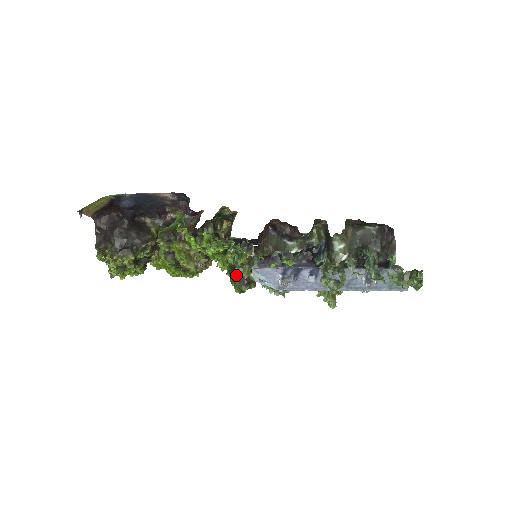
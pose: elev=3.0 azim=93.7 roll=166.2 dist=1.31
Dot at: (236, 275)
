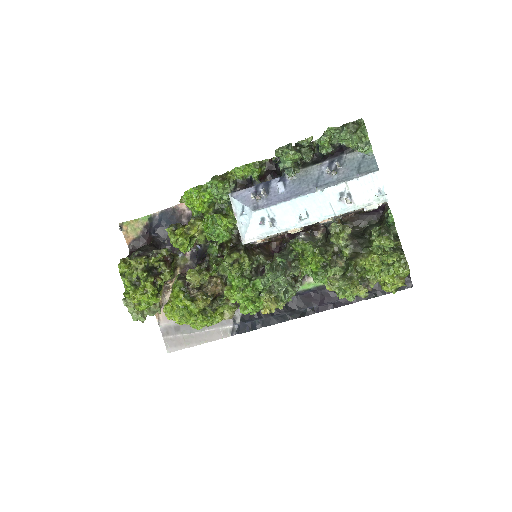
Dot at: (229, 251)
